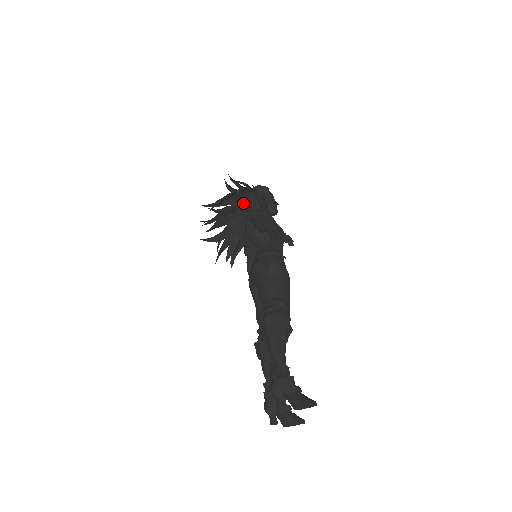
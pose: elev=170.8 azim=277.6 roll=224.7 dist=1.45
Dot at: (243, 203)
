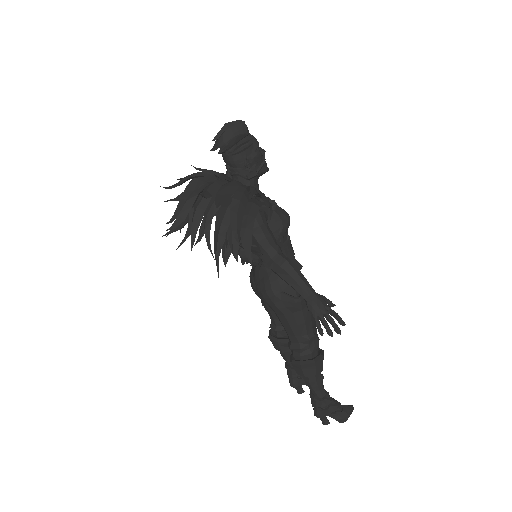
Dot at: occluded
